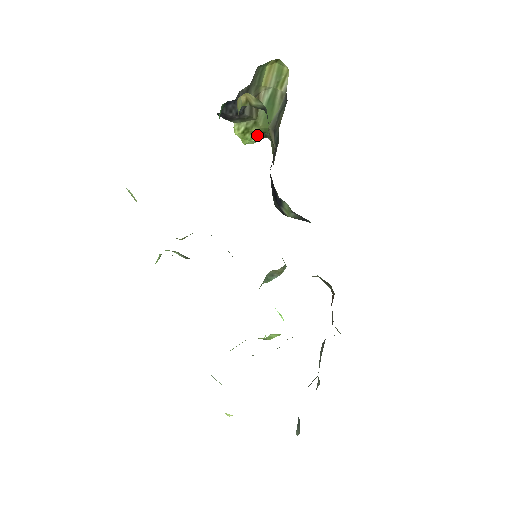
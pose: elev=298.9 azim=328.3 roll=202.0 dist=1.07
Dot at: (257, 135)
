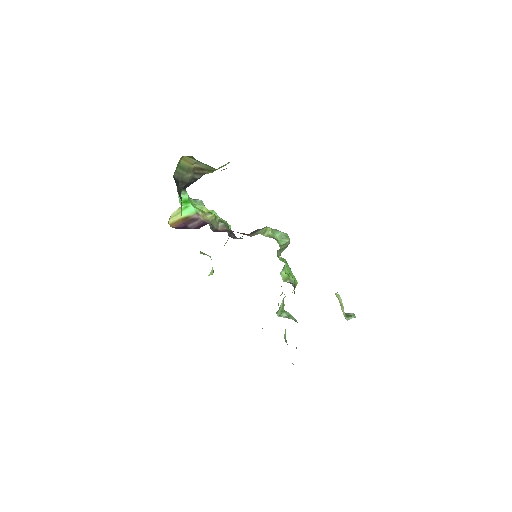
Dot at: (223, 165)
